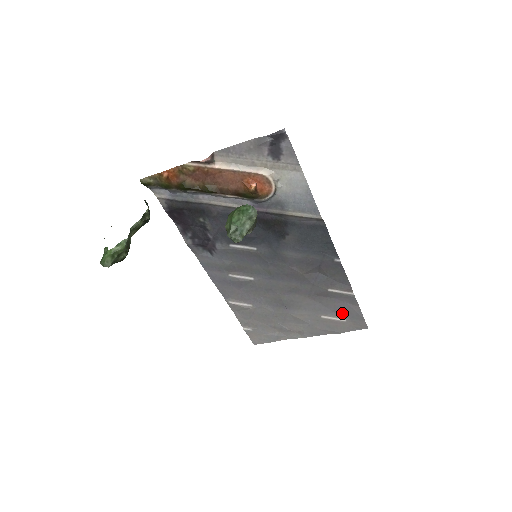
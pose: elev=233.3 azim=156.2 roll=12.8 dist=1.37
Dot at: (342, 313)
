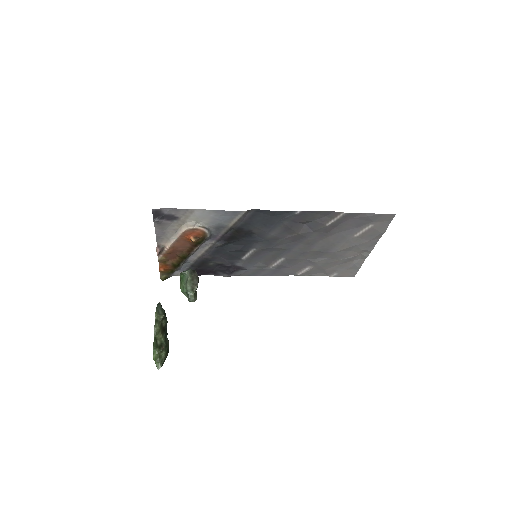
Dot at: (362, 224)
